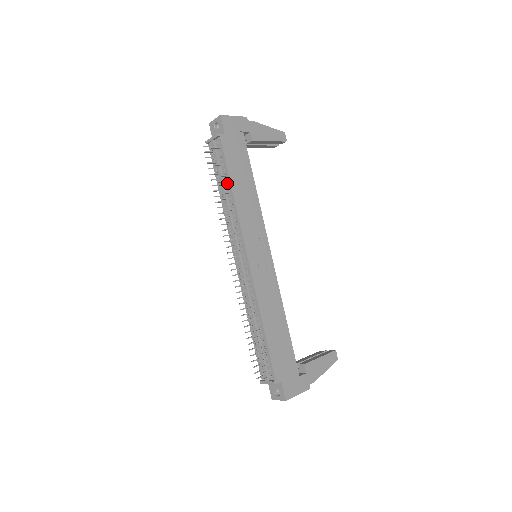
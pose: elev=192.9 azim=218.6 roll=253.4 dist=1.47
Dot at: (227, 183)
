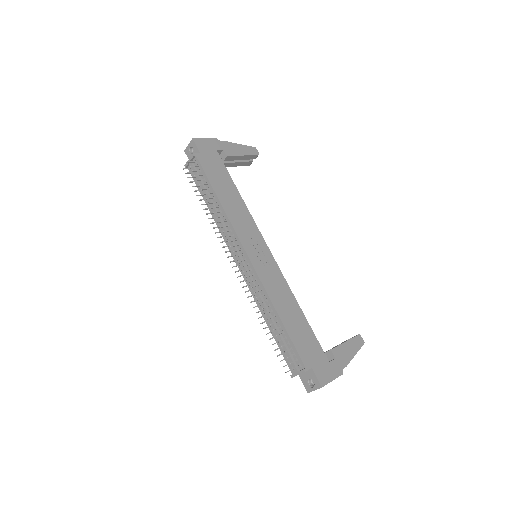
Dot at: (212, 194)
